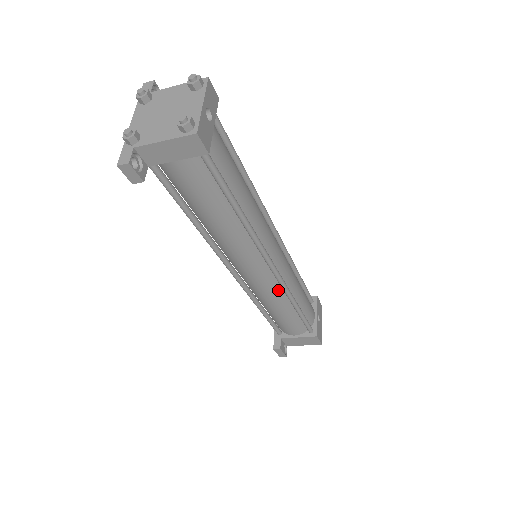
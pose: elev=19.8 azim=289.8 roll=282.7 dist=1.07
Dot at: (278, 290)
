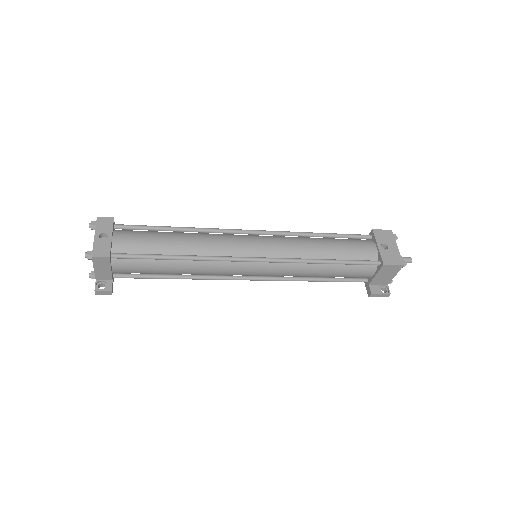
Dot at: (290, 265)
